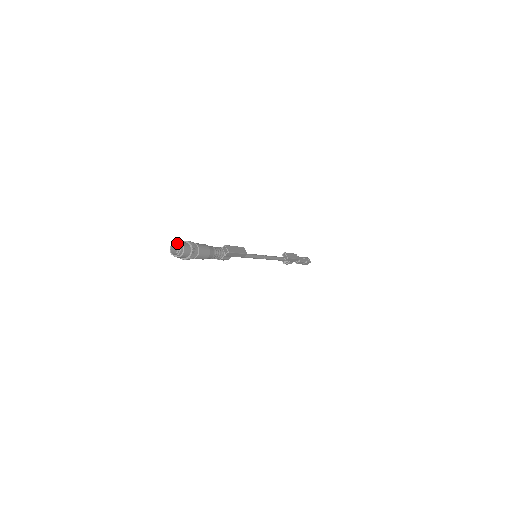
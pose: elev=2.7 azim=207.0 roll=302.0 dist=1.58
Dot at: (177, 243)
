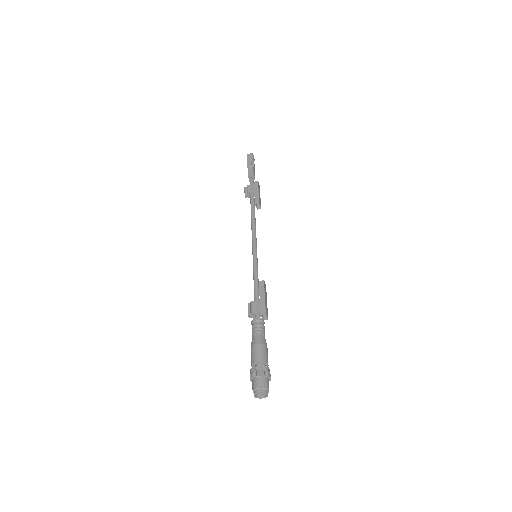
Dot at: (266, 393)
